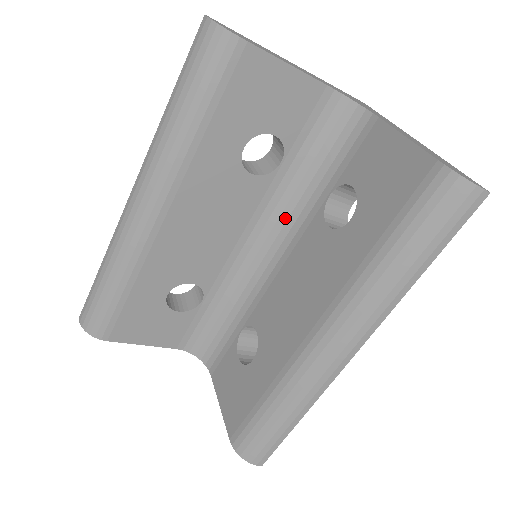
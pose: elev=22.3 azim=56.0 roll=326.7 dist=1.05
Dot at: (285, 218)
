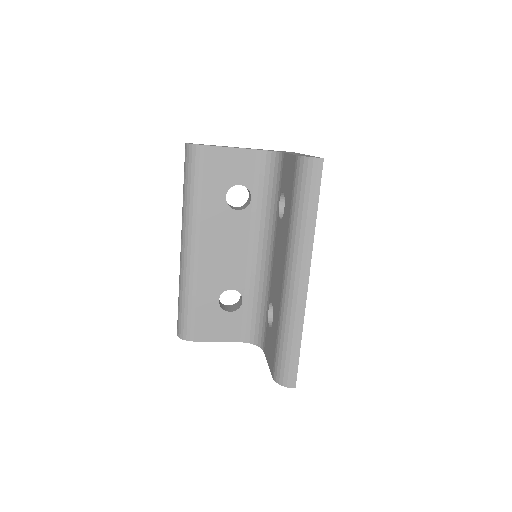
Dot at: (267, 229)
